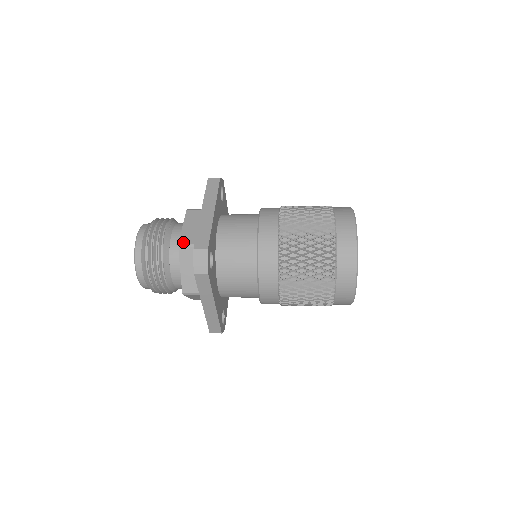
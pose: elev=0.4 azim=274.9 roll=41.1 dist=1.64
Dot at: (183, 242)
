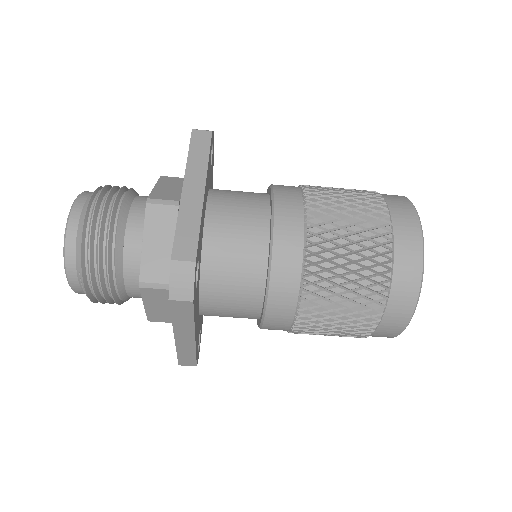
Dot at: occluded
